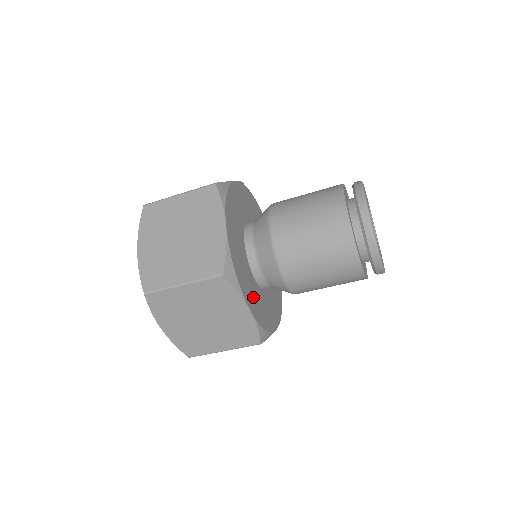
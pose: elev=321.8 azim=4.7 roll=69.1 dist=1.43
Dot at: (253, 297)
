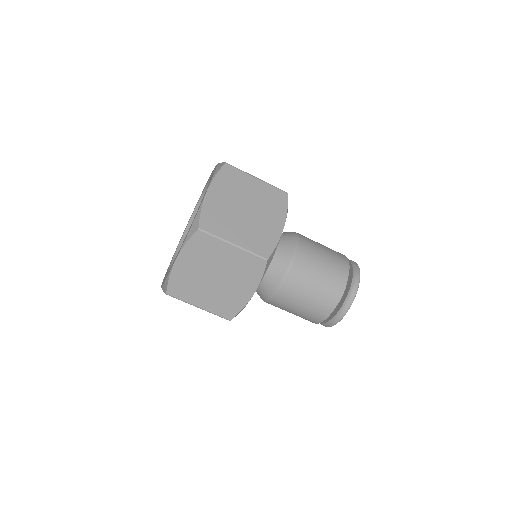
Dot at: occluded
